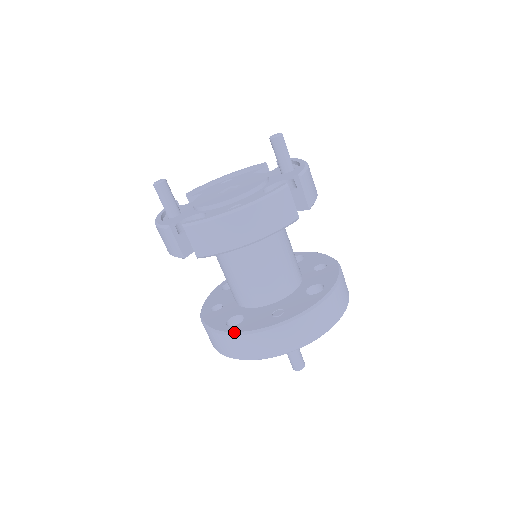
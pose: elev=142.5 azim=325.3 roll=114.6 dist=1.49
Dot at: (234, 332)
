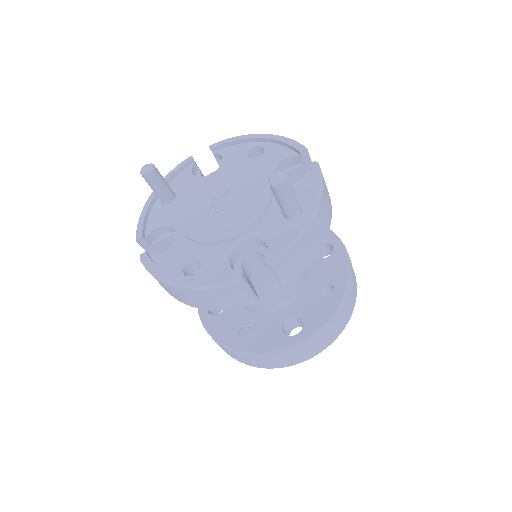
Dot at: (204, 325)
